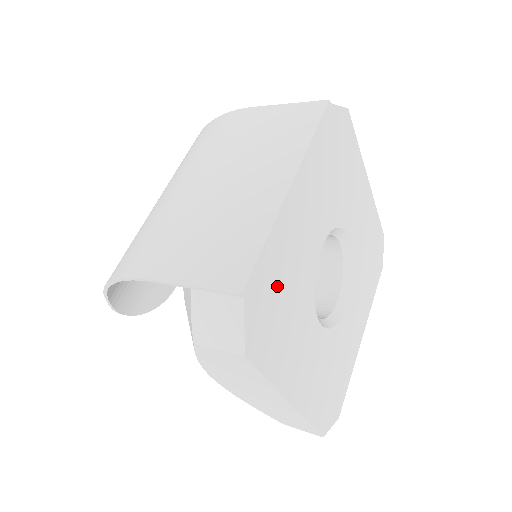
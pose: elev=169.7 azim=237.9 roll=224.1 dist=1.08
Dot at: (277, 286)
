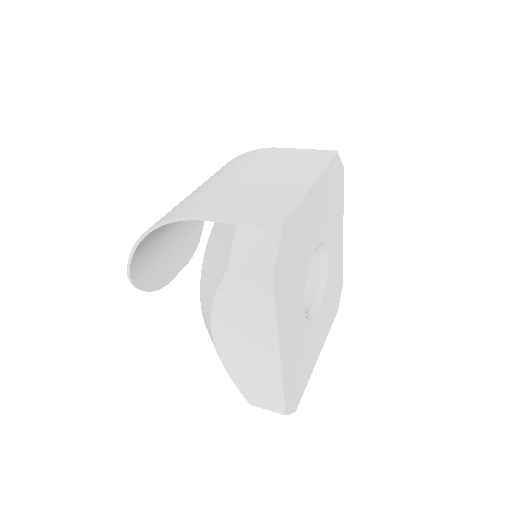
Dot at: (295, 245)
